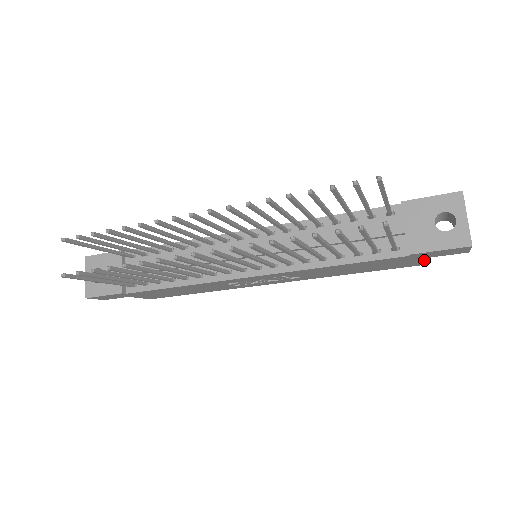
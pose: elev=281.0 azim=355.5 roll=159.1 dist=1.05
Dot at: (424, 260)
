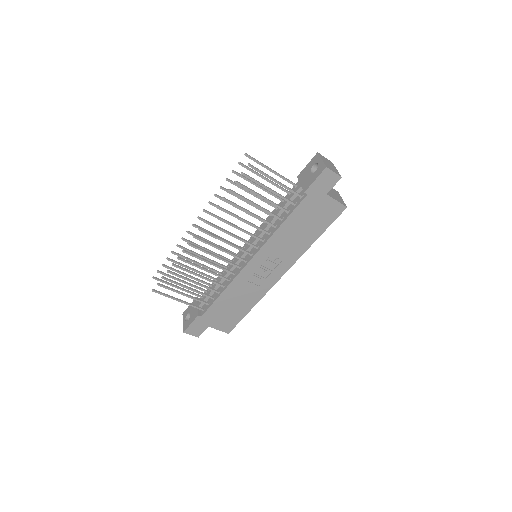
Dot at: (331, 200)
